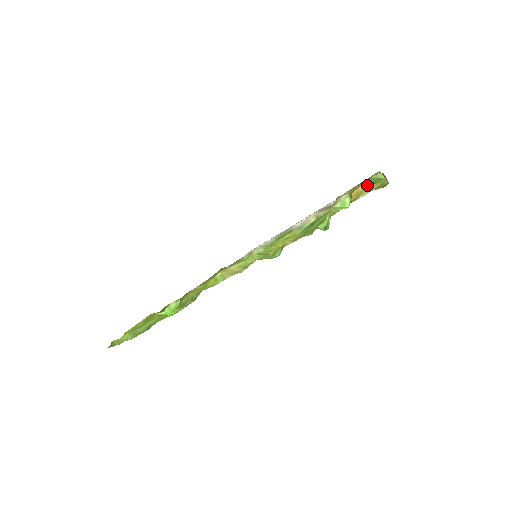
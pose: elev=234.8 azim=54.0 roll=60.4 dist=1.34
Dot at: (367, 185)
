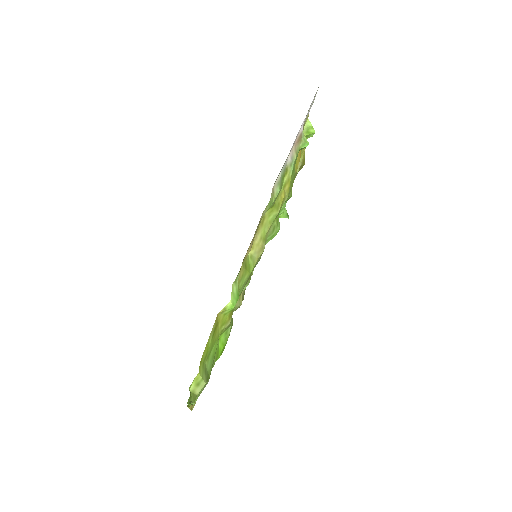
Dot at: occluded
